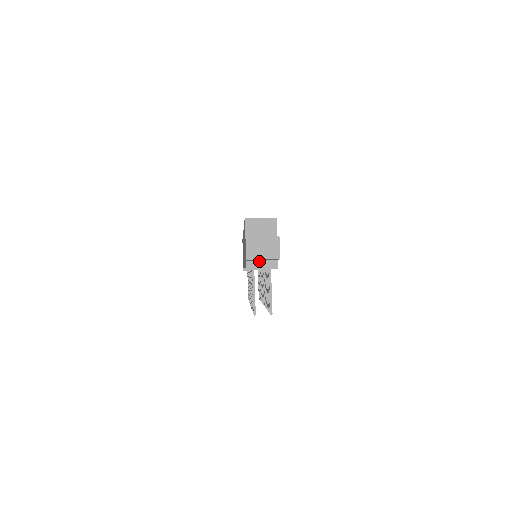
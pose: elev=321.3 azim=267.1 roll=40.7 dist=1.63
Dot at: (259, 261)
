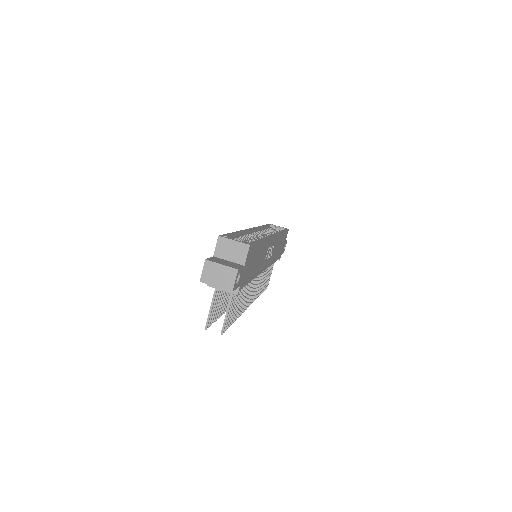
Dot at: occluded
